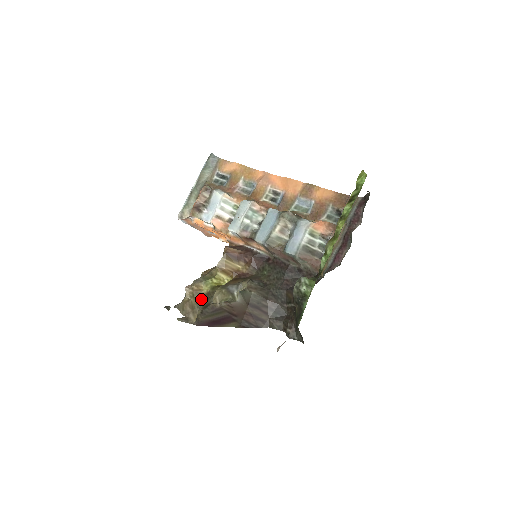
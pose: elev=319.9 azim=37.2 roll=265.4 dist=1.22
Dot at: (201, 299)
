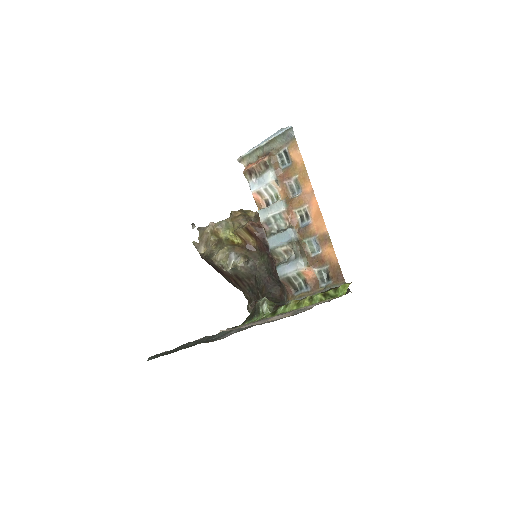
Dot at: (215, 239)
